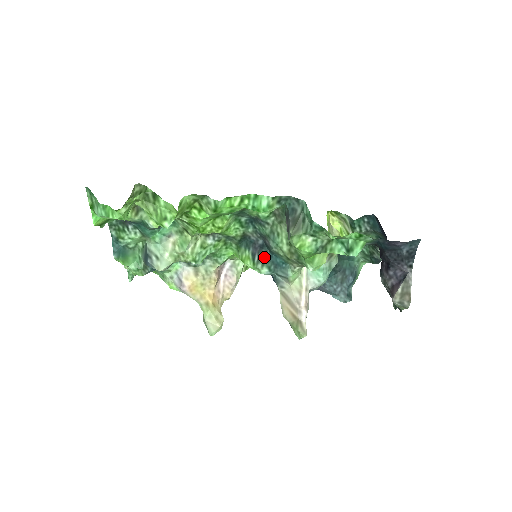
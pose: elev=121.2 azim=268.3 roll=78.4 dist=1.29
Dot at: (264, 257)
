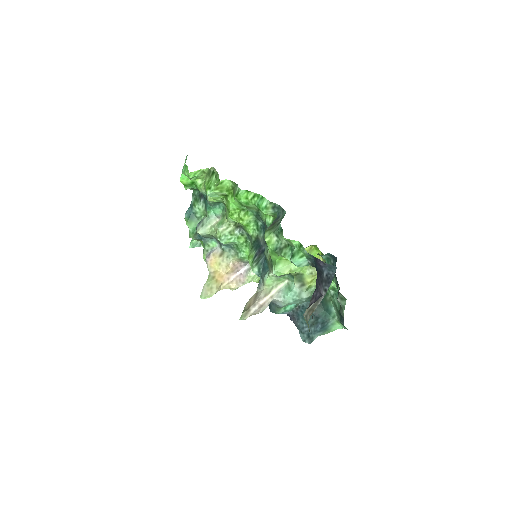
Dot at: (260, 259)
